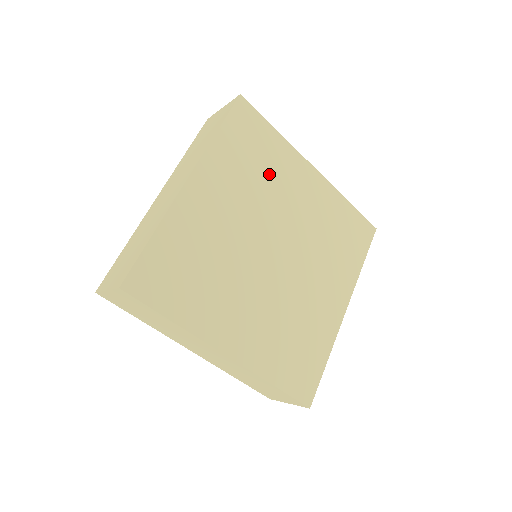
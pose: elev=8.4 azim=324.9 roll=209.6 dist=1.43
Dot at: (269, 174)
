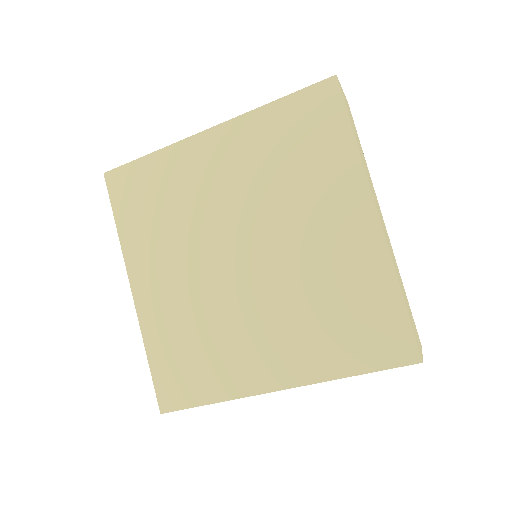
Dot at: (302, 178)
